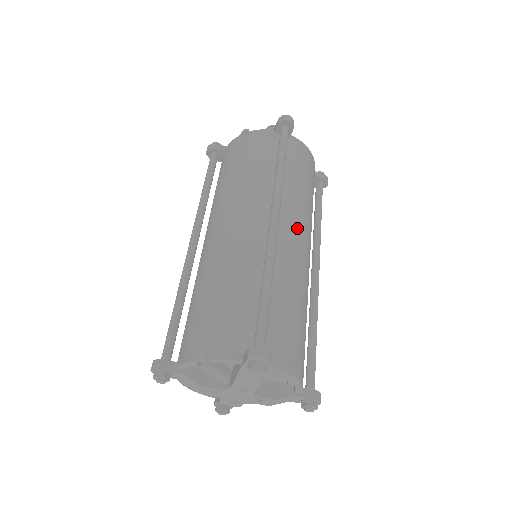
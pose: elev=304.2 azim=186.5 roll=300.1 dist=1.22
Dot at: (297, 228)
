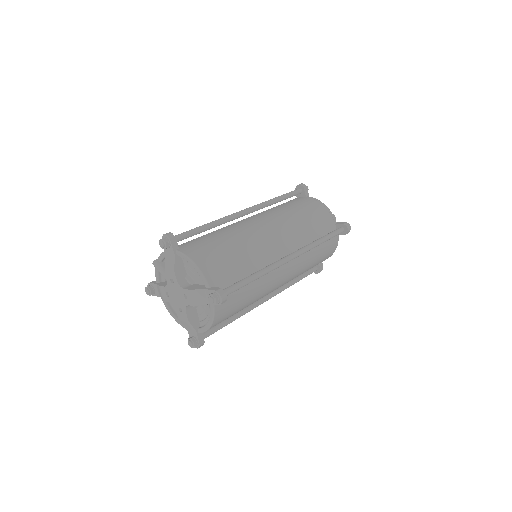
Dot at: (268, 221)
